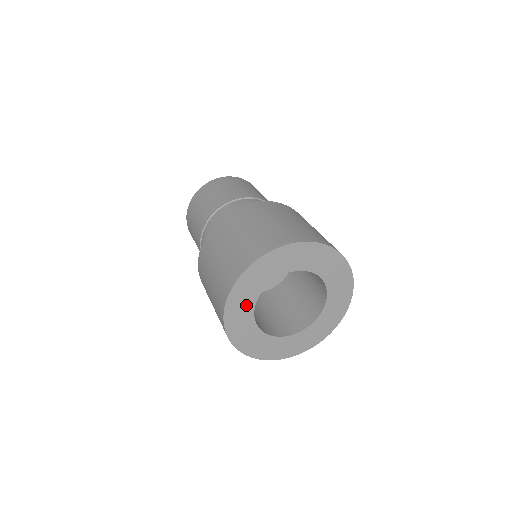
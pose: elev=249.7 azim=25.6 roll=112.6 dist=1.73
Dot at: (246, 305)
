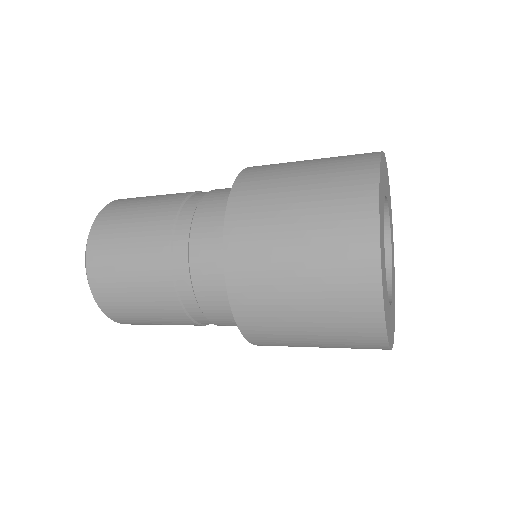
Dot at: (386, 300)
